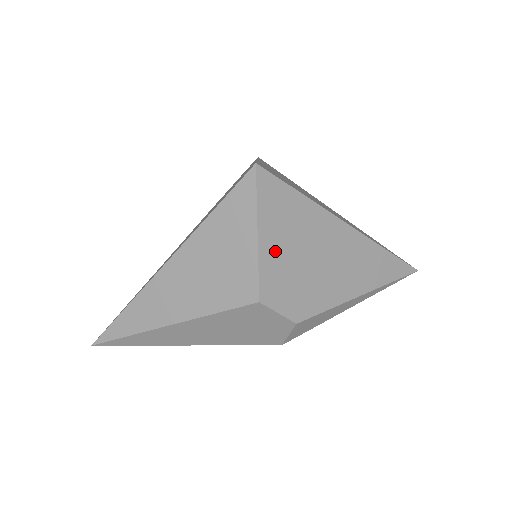
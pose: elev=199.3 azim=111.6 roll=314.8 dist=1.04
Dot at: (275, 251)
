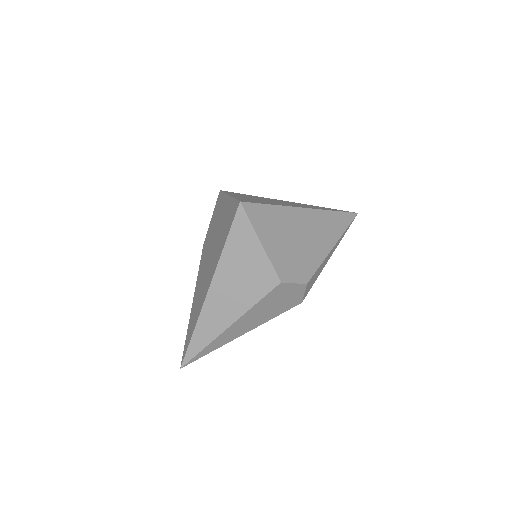
Dot at: (275, 247)
